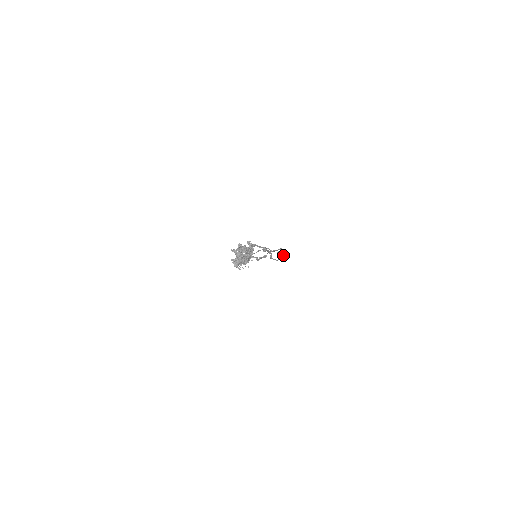
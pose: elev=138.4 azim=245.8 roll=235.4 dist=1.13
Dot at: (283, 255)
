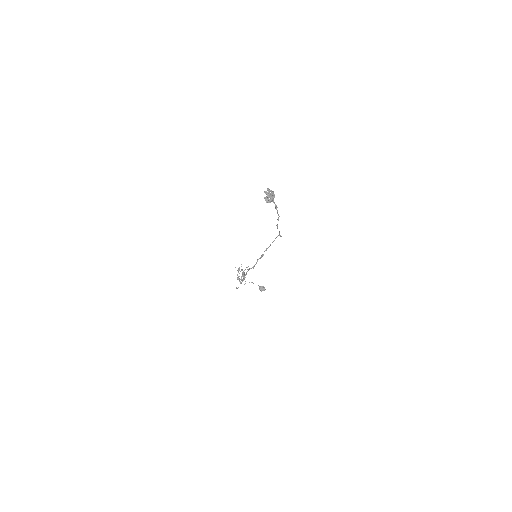
Dot at: (280, 235)
